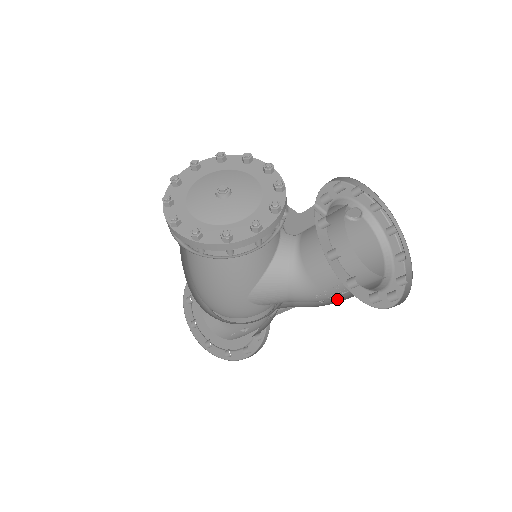
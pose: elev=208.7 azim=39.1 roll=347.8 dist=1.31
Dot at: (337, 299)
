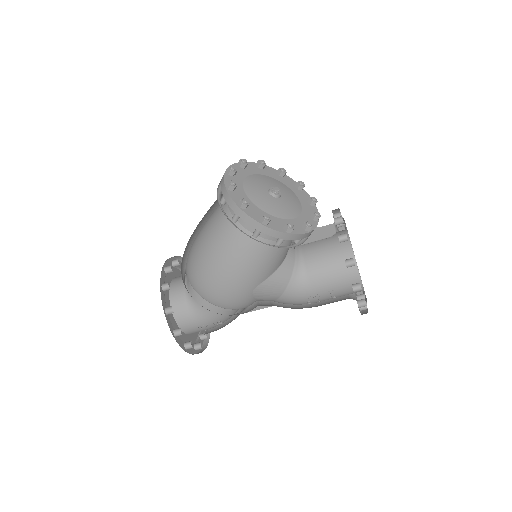
Dot at: (307, 306)
